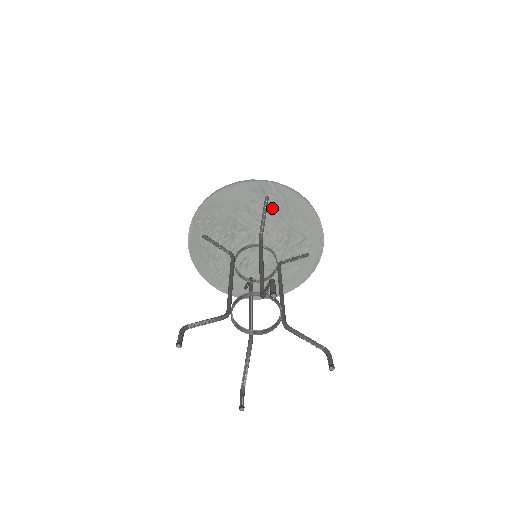
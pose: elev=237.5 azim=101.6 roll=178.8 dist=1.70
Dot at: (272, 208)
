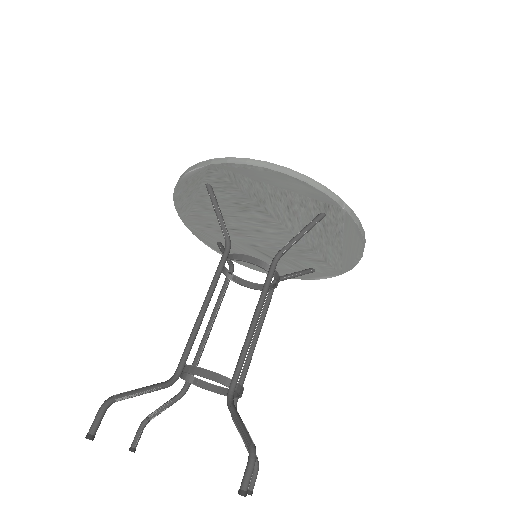
Dot at: (319, 224)
